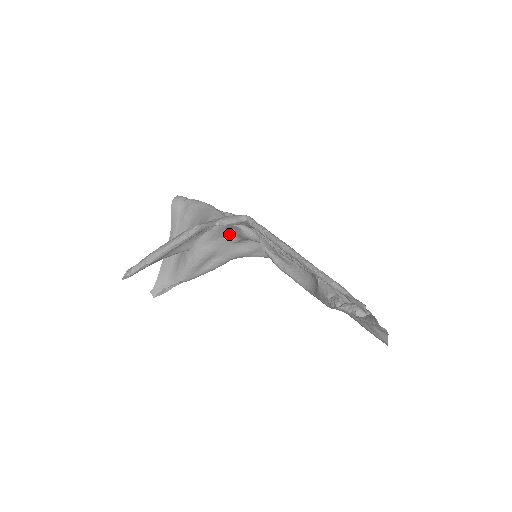
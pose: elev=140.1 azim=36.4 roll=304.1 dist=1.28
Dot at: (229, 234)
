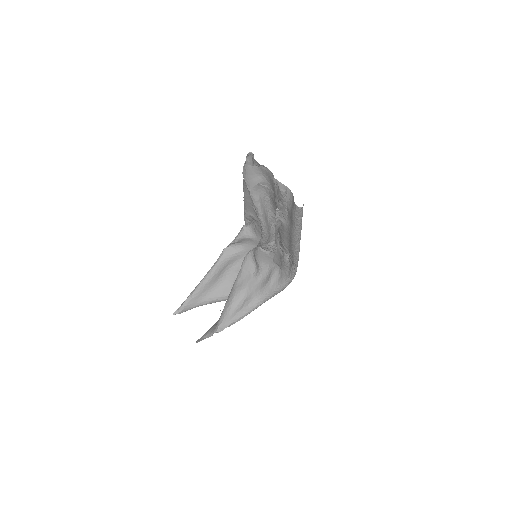
Dot at: (253, 269)
